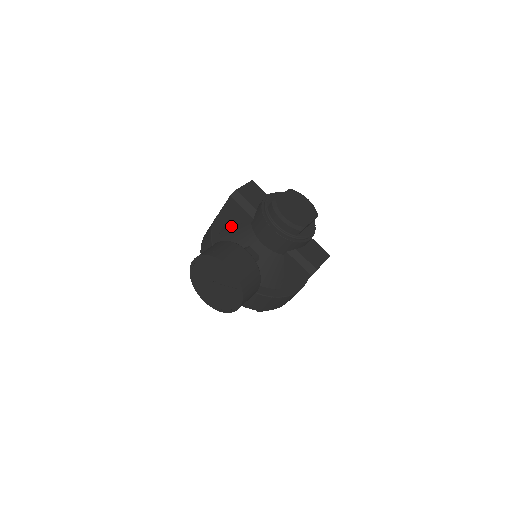
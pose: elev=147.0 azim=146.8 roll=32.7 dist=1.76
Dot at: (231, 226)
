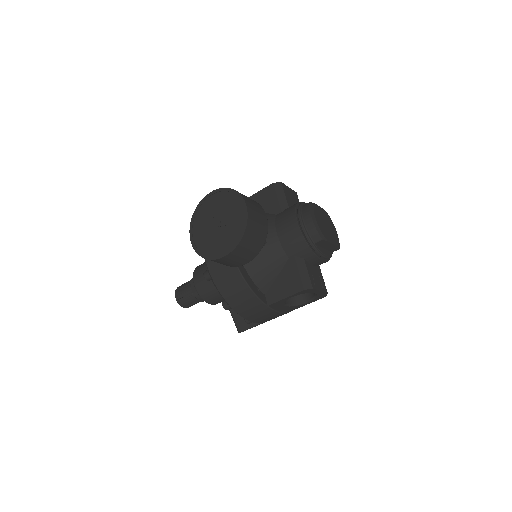
Dot at: occluded
